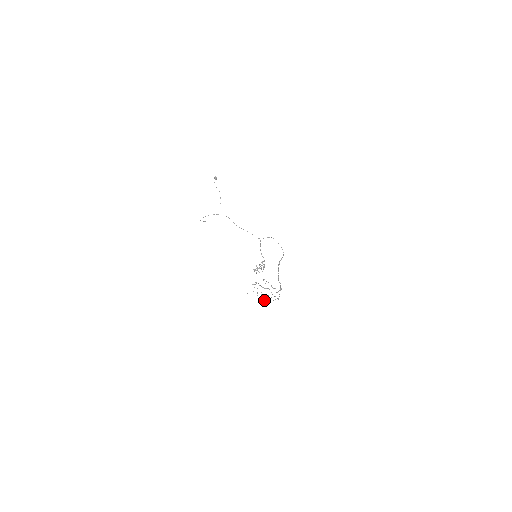
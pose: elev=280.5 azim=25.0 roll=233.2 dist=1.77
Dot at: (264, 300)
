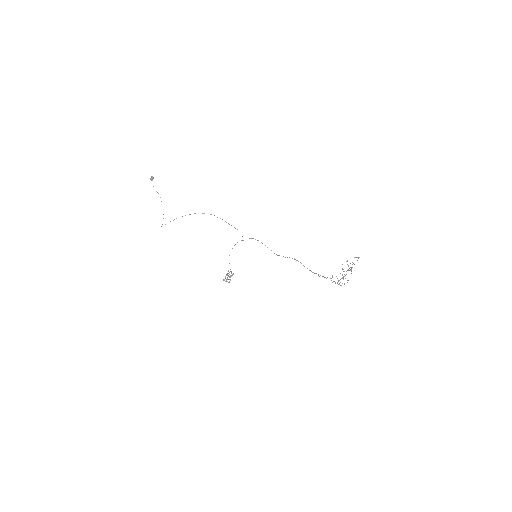
Dot at: occluded
